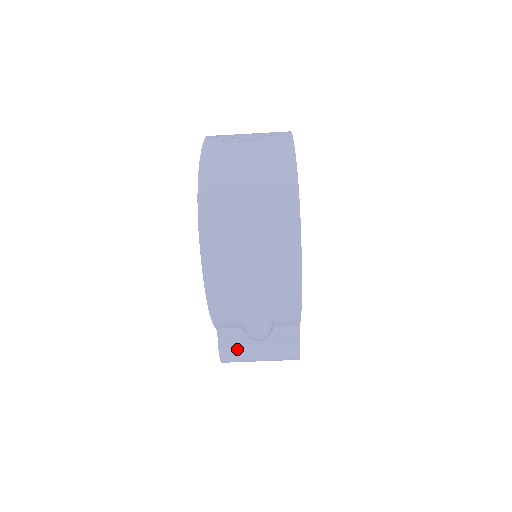
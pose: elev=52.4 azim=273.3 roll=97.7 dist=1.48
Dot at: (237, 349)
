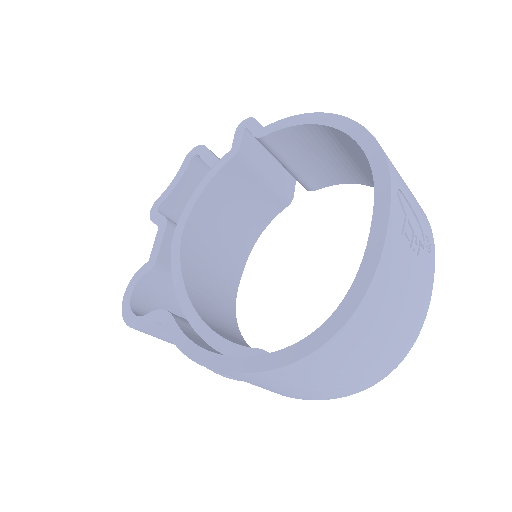
Dot at: (158, 335)
